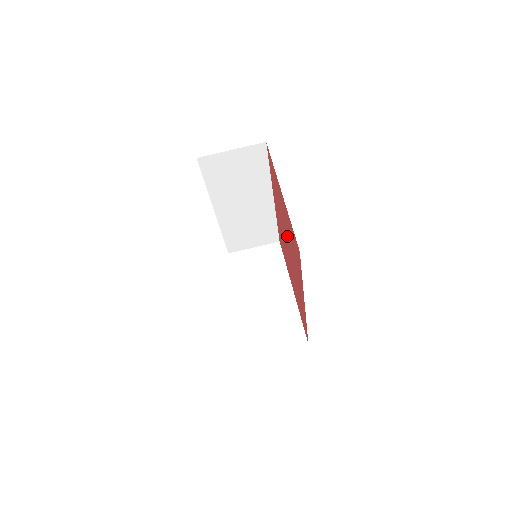
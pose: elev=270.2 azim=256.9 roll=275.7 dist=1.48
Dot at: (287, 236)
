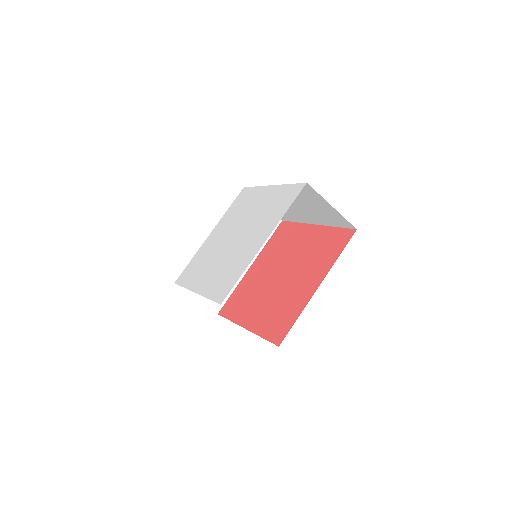
Dot at: (287, 282)
